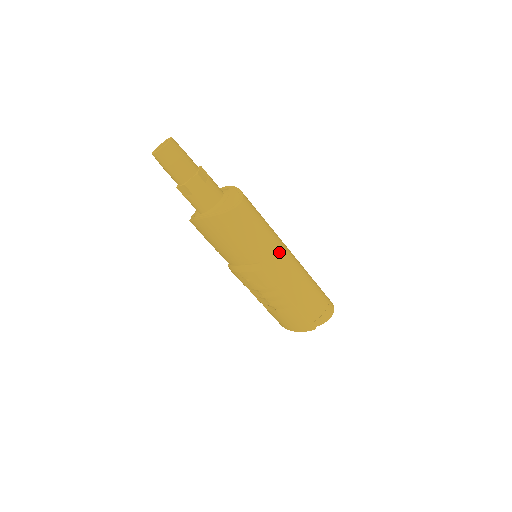
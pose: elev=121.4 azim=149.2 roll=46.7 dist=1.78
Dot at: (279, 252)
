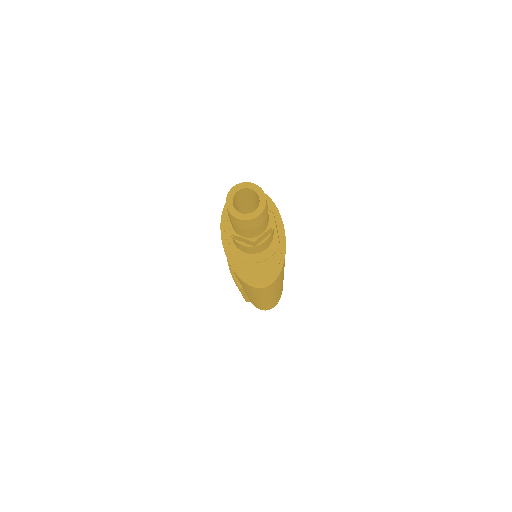
Dot at: (263, 299)
